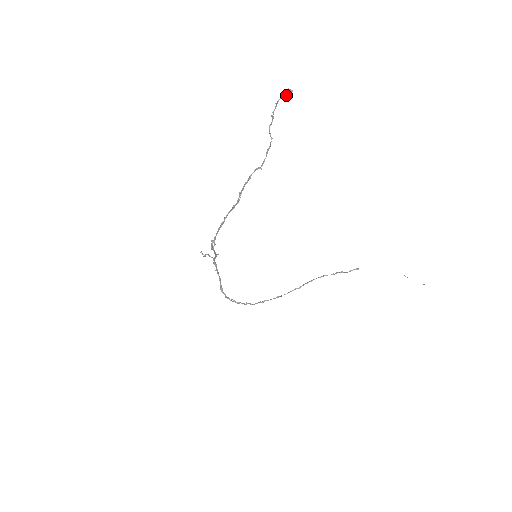
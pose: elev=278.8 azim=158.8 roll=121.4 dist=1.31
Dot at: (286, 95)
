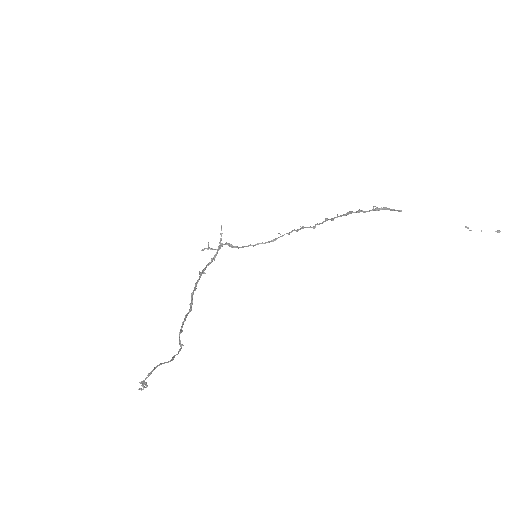
Dot at: (143, 382)
